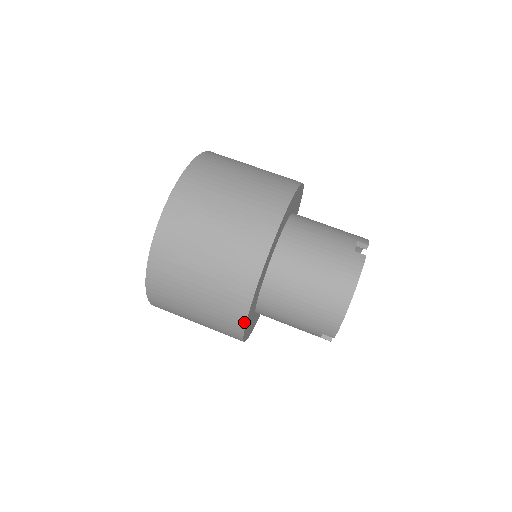
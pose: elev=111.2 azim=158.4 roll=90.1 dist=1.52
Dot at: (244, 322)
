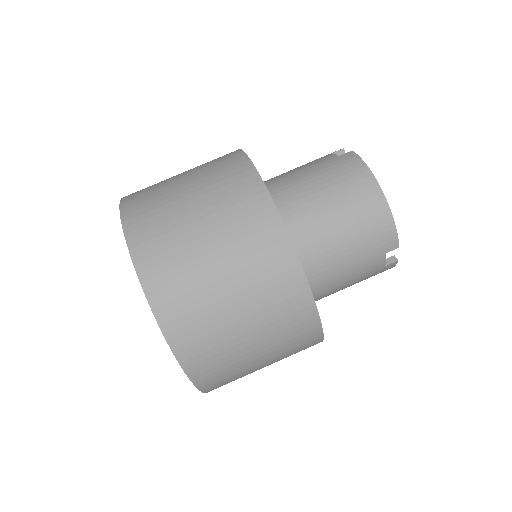
Dot at: (309, 293)
